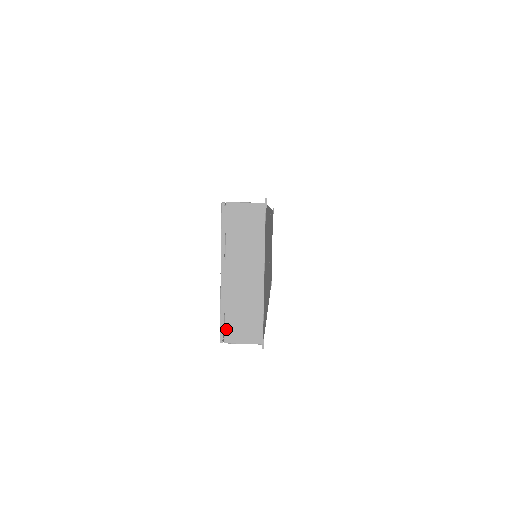
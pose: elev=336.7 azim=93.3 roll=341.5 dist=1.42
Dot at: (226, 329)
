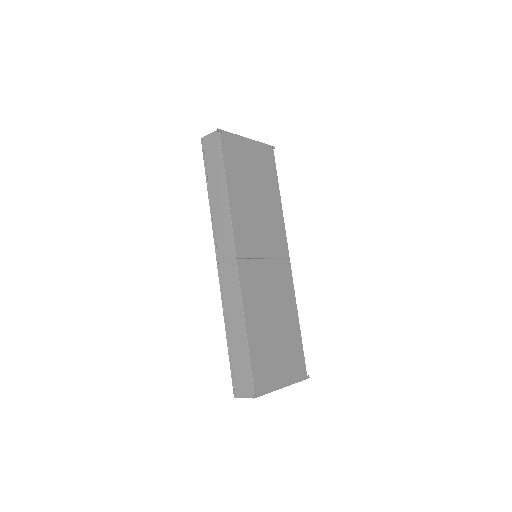
Dot at: occluded
